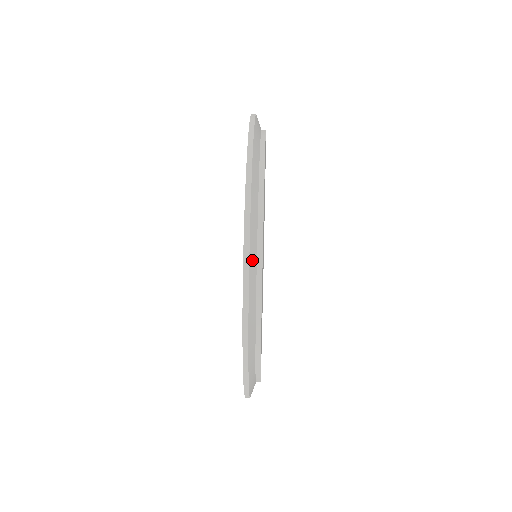
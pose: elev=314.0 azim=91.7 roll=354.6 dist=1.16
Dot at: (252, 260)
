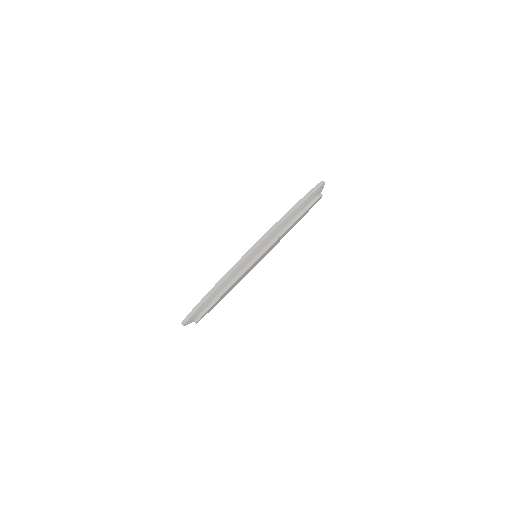
Dot at: occluded
